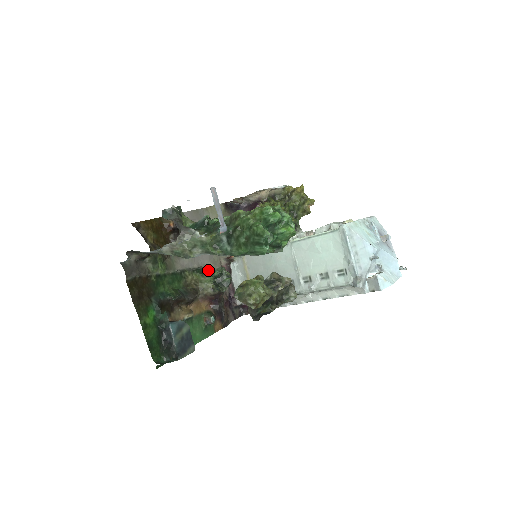
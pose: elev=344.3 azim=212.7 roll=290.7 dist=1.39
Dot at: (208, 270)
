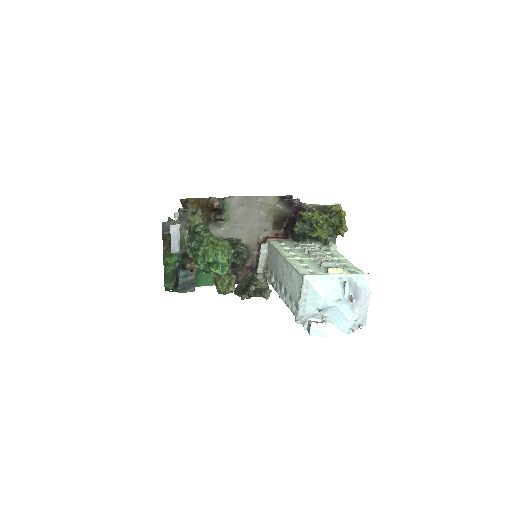
Dot at: (237, 243)
